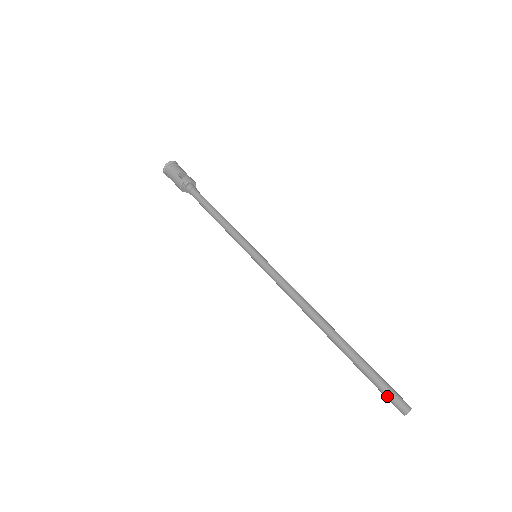
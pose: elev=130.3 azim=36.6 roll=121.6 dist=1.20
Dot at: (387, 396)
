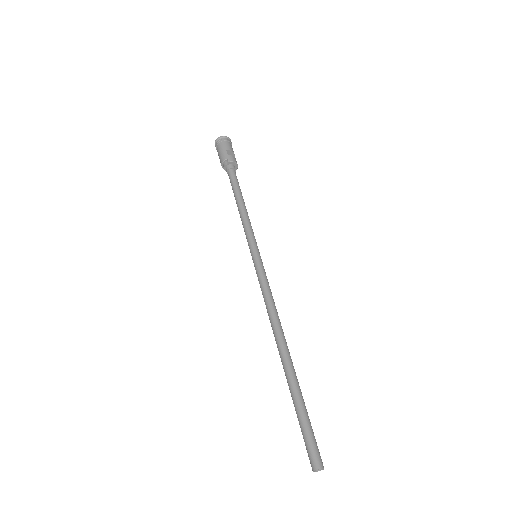
Dot at: (307, 444)
